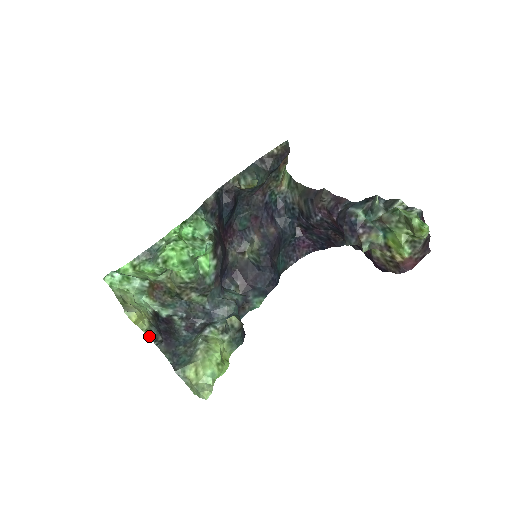
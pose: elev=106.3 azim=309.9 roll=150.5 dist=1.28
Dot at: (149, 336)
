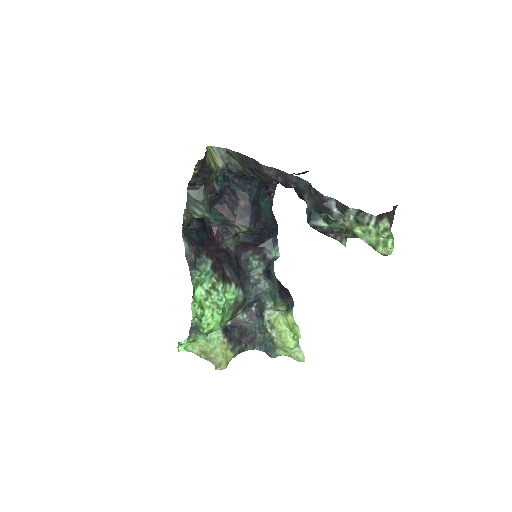
Dot at: occluded
